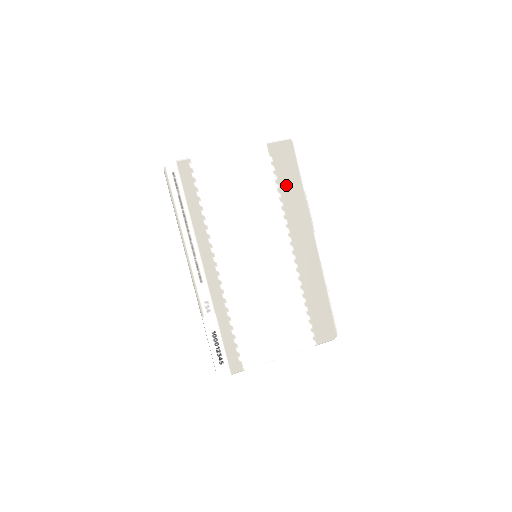
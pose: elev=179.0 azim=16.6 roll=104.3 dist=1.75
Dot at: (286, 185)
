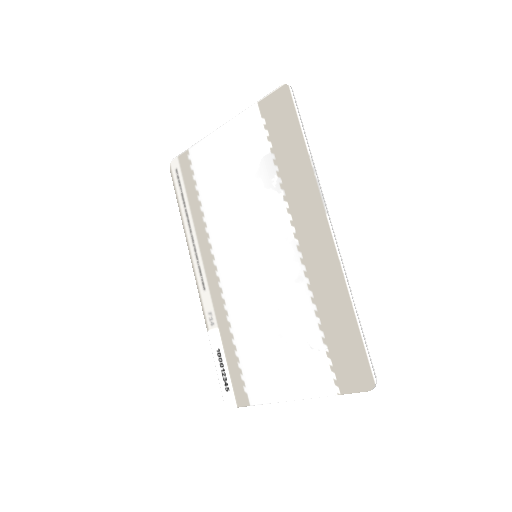
Dot at: (284, 152)
